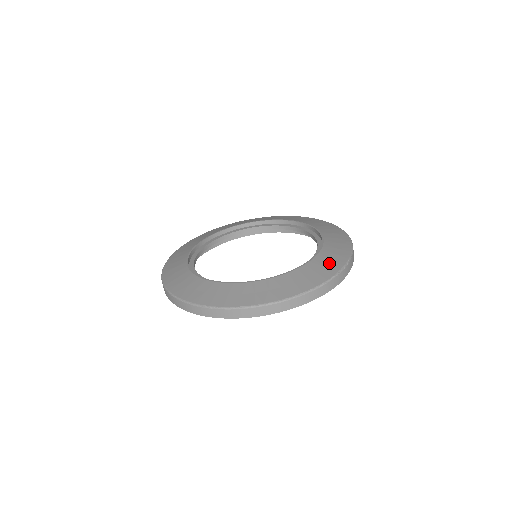
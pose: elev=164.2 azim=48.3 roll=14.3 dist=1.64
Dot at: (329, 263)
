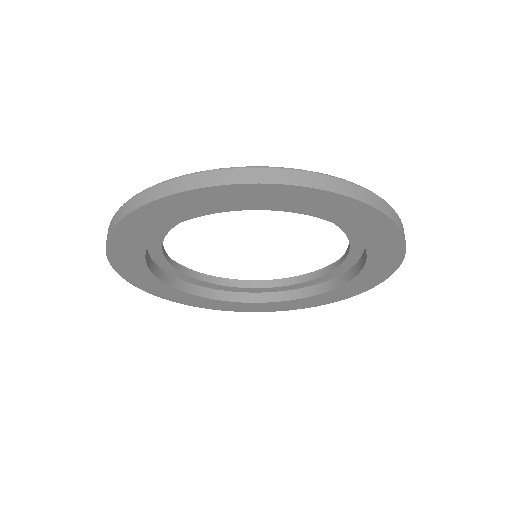
Dot at: occluded
